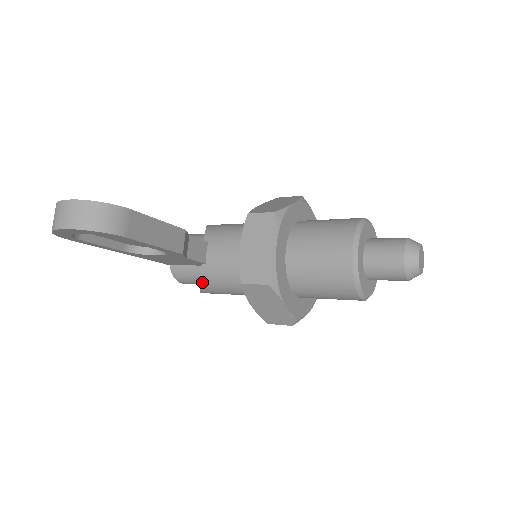
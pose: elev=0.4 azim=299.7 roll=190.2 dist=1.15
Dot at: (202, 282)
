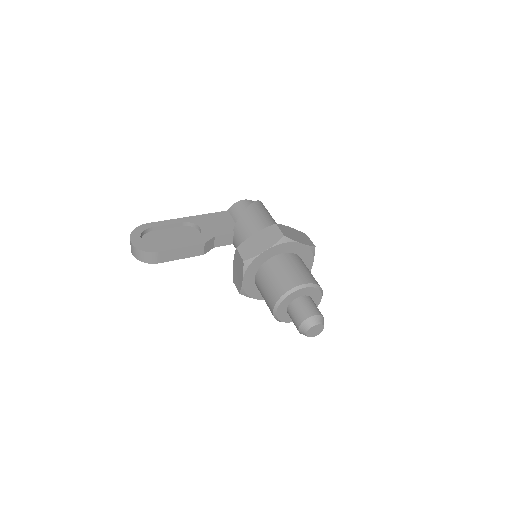
Dot at: occluded
